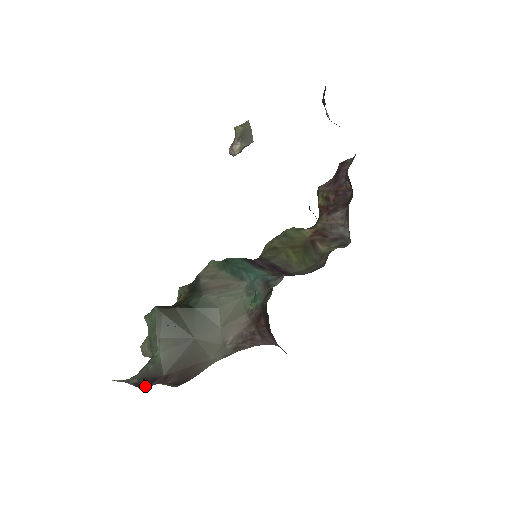
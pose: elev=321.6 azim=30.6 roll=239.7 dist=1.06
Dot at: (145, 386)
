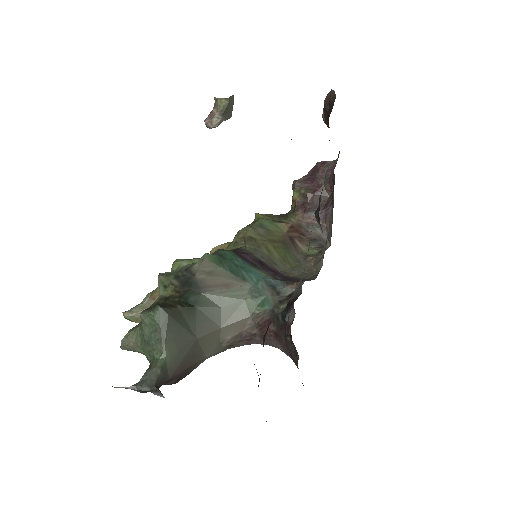
Dot at: (163, 396)
